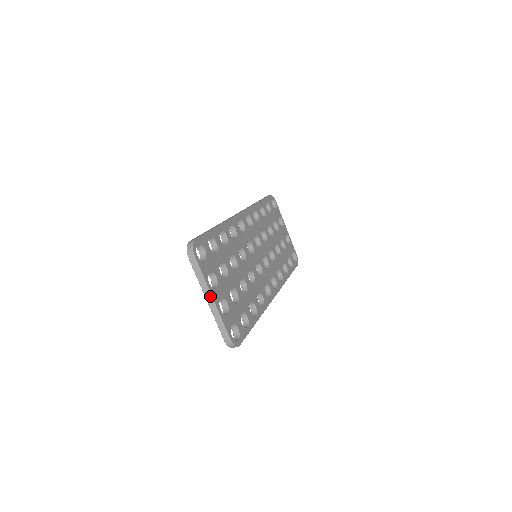
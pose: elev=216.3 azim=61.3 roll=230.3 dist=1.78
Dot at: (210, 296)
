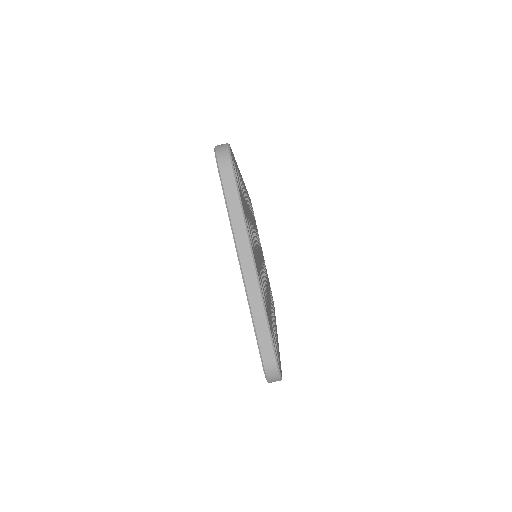
Dot at: (250, 257)
